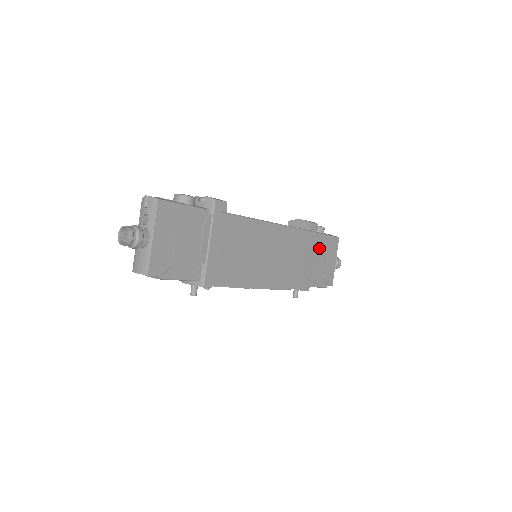
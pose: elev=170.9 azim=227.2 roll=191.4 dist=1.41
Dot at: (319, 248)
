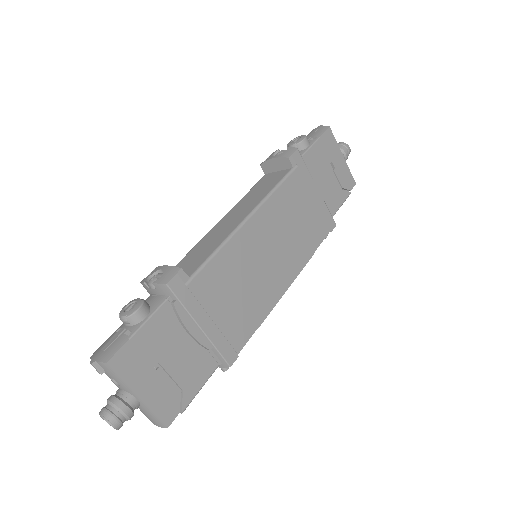
Dot at: (316, 167)
